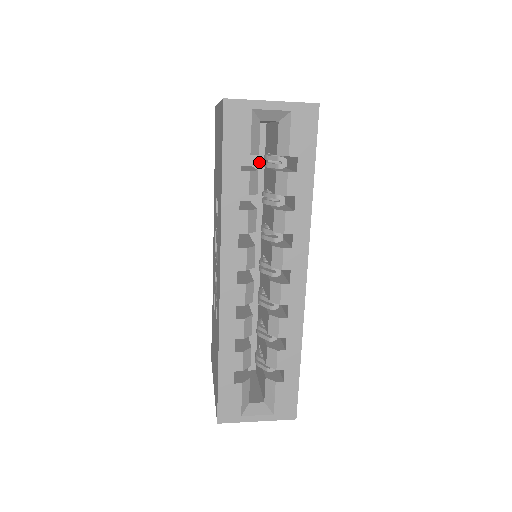
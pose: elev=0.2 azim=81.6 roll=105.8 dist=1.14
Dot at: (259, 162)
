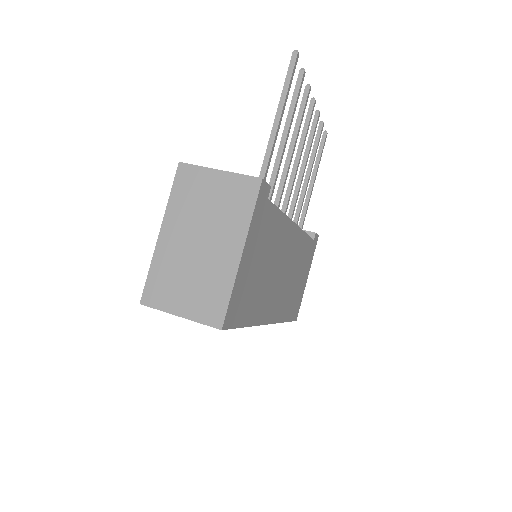
Dot at: occluded
